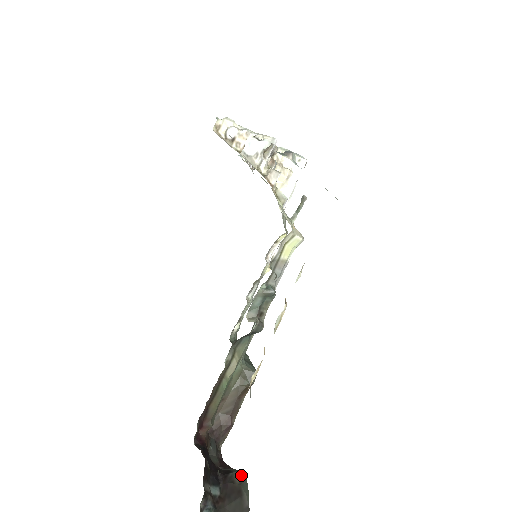
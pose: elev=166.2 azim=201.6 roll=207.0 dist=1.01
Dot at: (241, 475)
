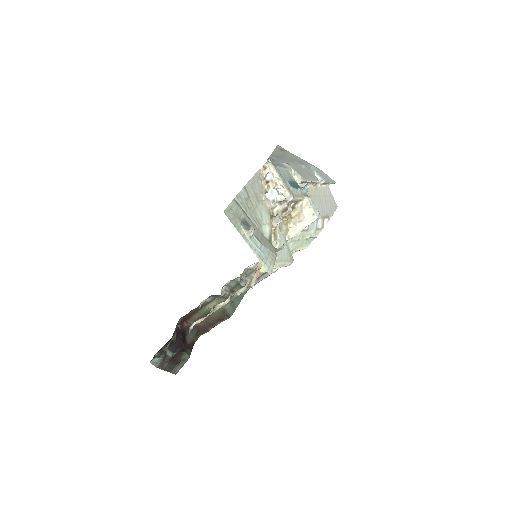
Dot at: (187, 357)
